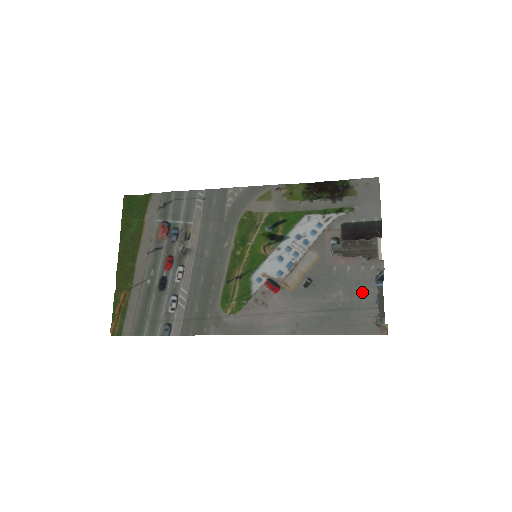
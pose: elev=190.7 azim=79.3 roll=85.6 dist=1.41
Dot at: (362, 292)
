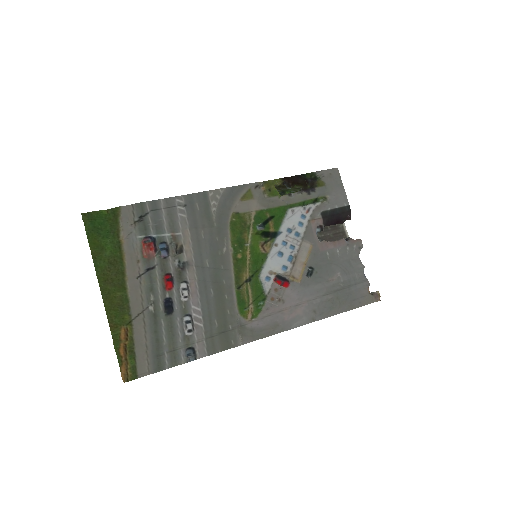
Dot at: (354, 269)
